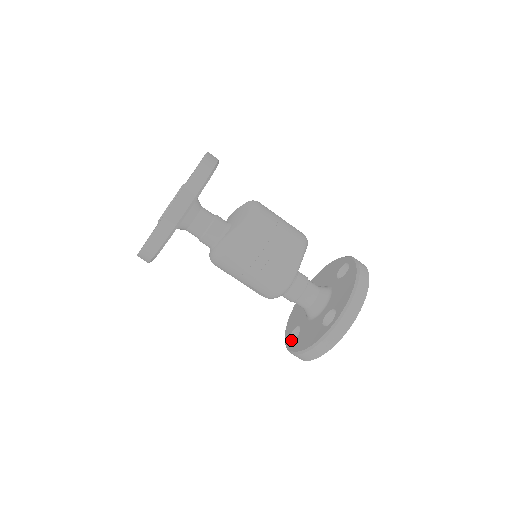
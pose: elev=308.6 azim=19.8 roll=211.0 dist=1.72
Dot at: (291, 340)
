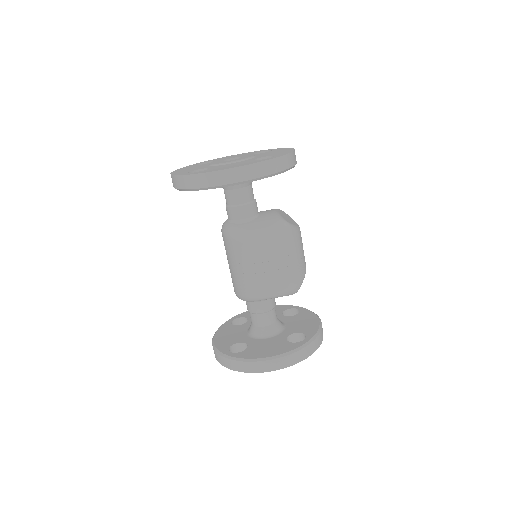
Dot at: (237, 320)
